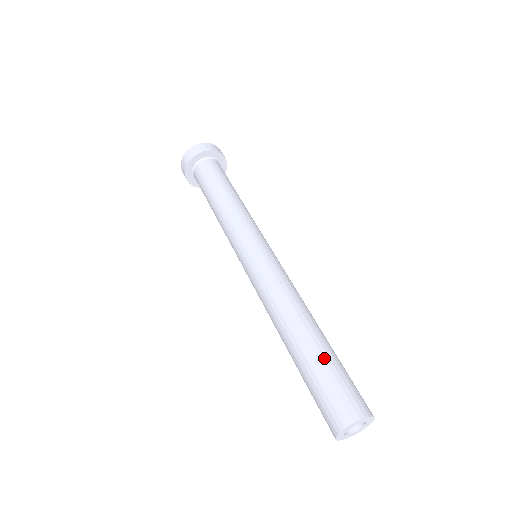
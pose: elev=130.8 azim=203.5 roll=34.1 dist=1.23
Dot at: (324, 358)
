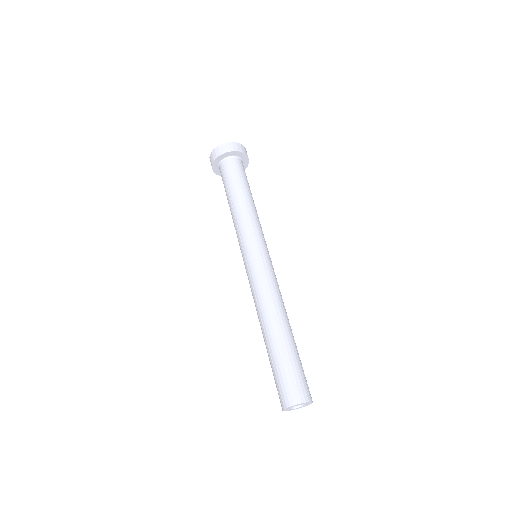
Dot at: (280, 356)
